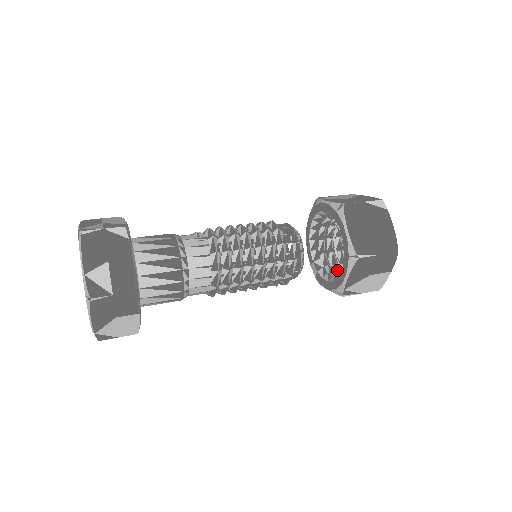
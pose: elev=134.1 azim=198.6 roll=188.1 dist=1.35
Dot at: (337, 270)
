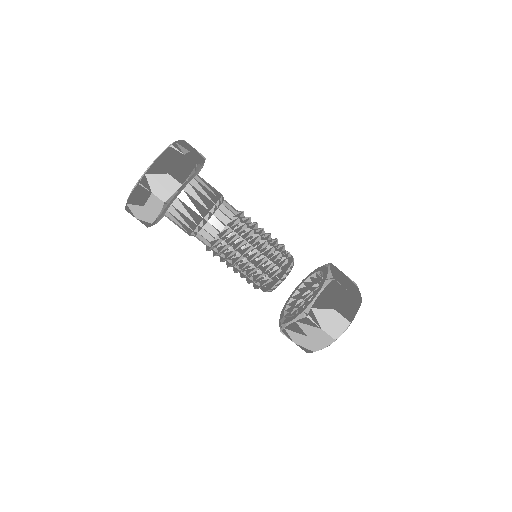
Dot at: occluded
